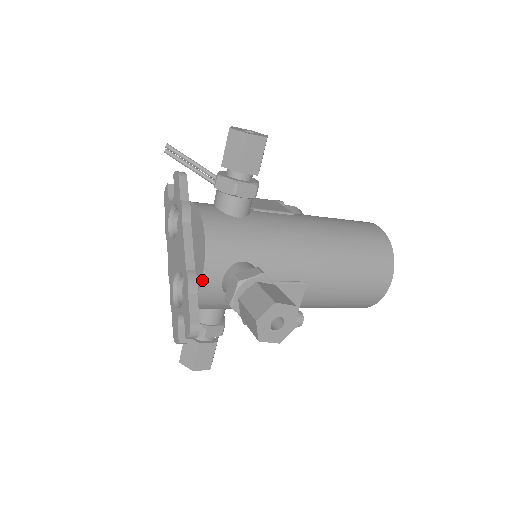
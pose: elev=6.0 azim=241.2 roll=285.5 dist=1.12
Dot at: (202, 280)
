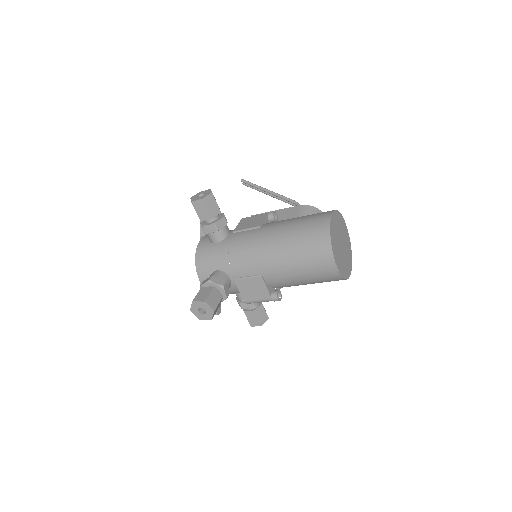
Dot at: occluded
